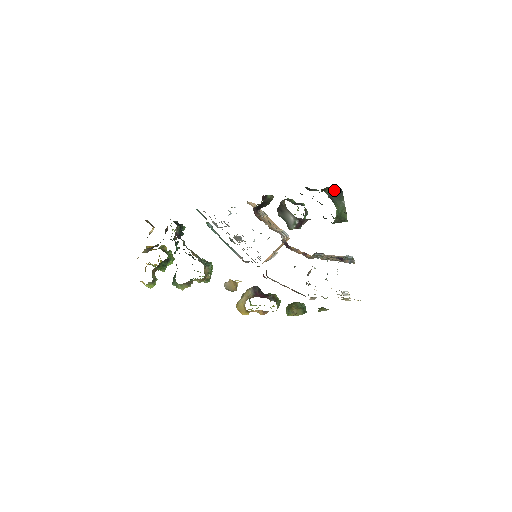
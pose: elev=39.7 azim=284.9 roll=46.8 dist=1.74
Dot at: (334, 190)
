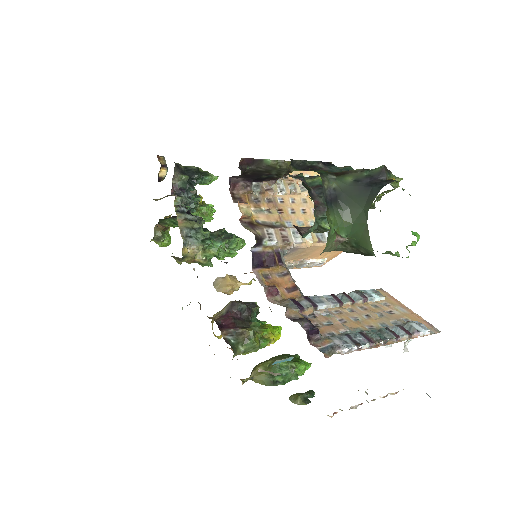
Dot at: (366, 179)
